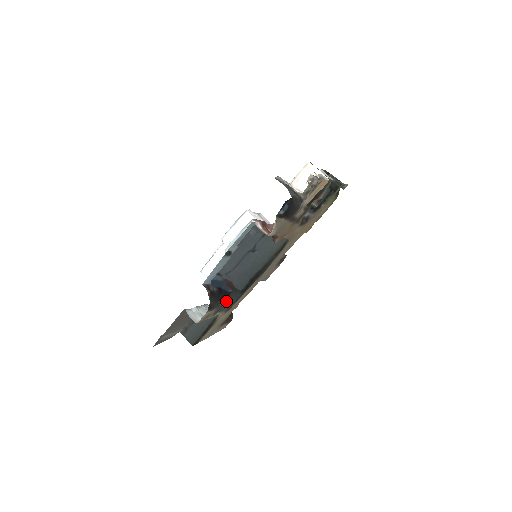
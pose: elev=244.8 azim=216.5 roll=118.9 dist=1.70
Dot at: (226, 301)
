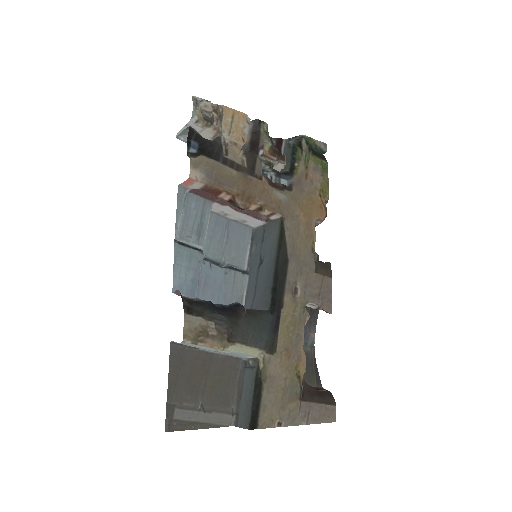
Dot at: (240, 320)
